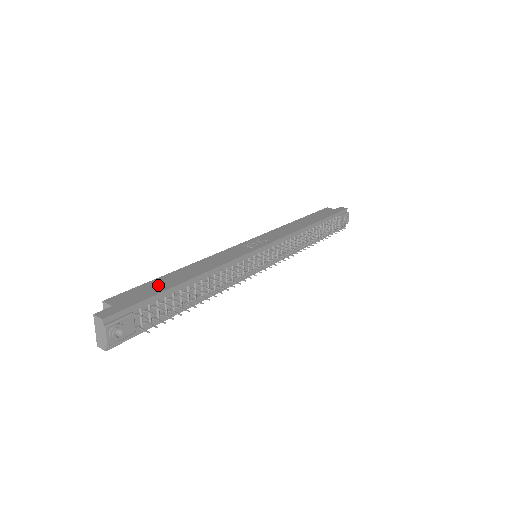
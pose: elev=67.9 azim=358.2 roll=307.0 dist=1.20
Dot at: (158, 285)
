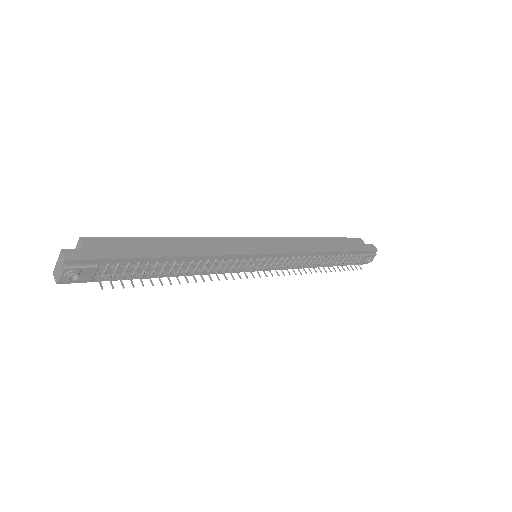
Dot at: (140, 247)
